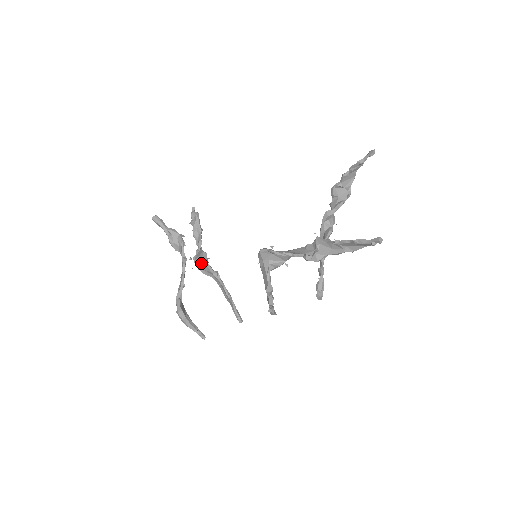
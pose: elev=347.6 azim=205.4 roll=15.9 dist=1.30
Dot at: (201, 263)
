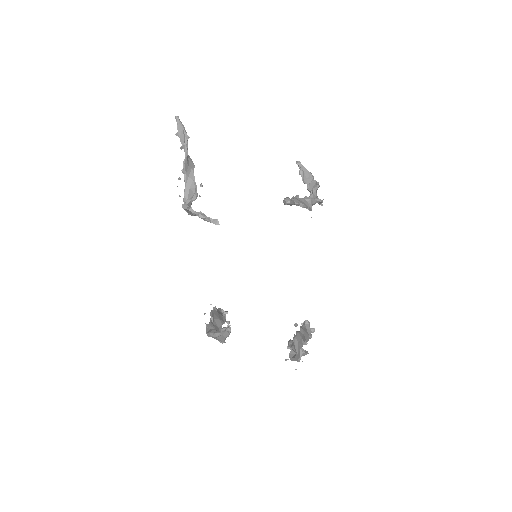
Dot at: (296, 355)
